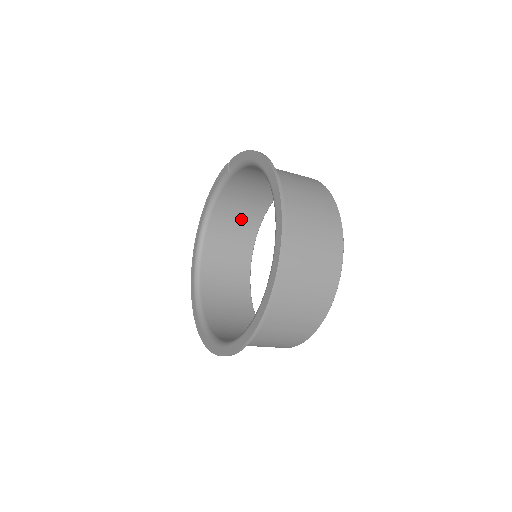
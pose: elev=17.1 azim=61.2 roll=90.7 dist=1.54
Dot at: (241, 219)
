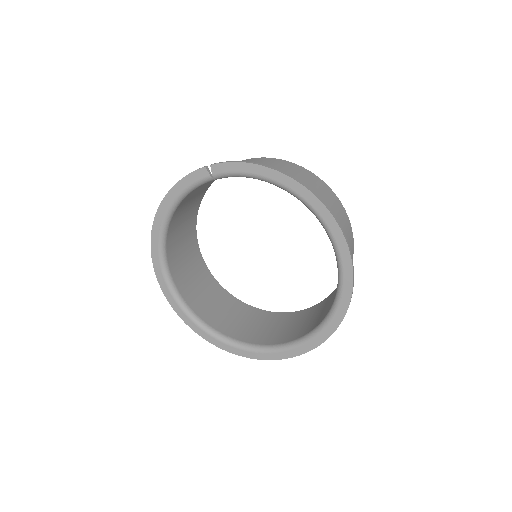
Dot at: (191, 203)
